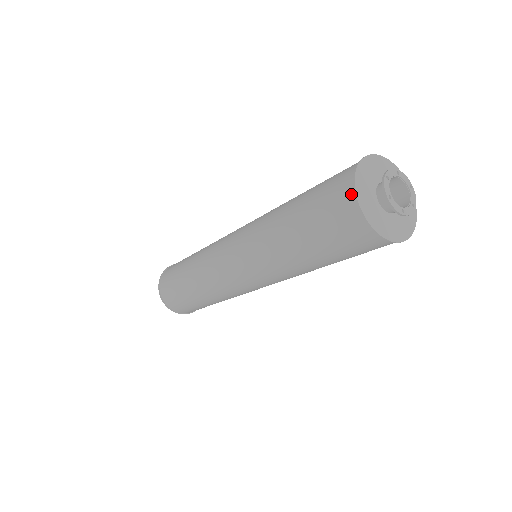
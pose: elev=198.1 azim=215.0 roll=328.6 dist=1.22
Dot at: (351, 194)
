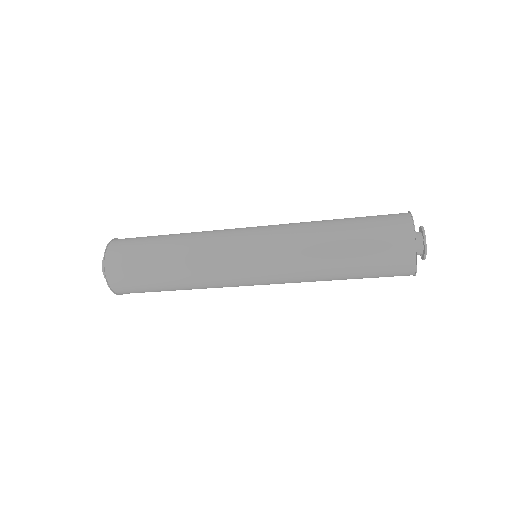
Dot at: (412, 258)
